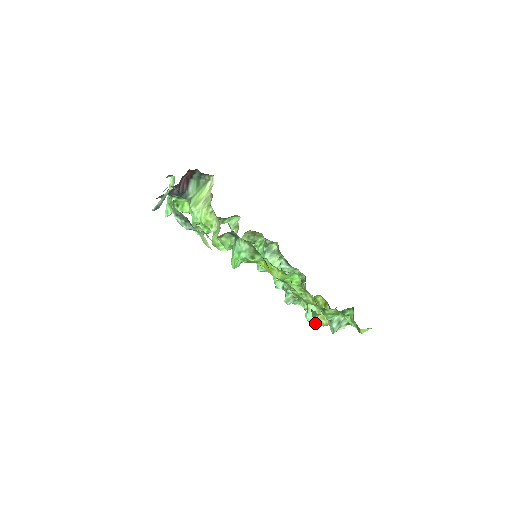
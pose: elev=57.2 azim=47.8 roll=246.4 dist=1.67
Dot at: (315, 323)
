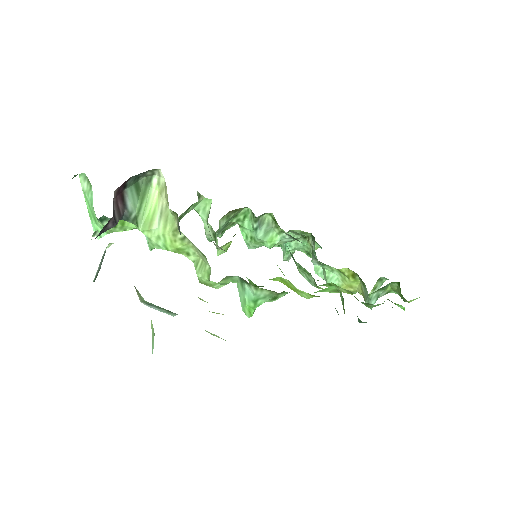
Dot at: occluded
